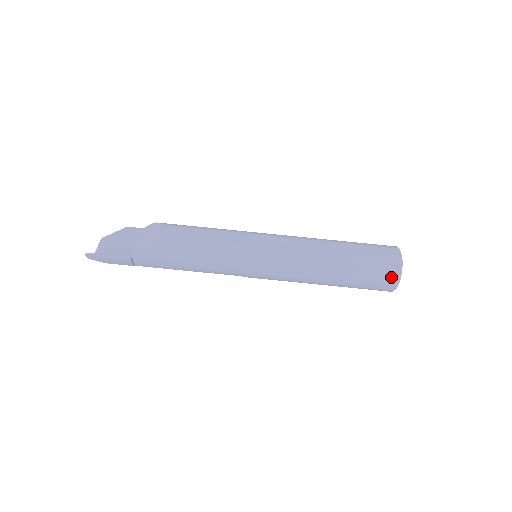
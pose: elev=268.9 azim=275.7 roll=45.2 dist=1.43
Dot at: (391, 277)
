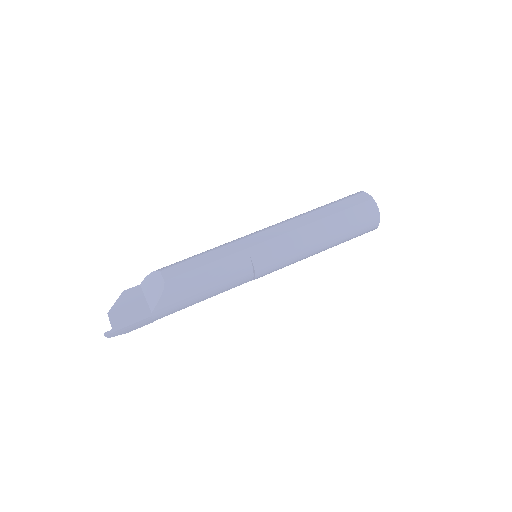
Dot at: (373, 216)
